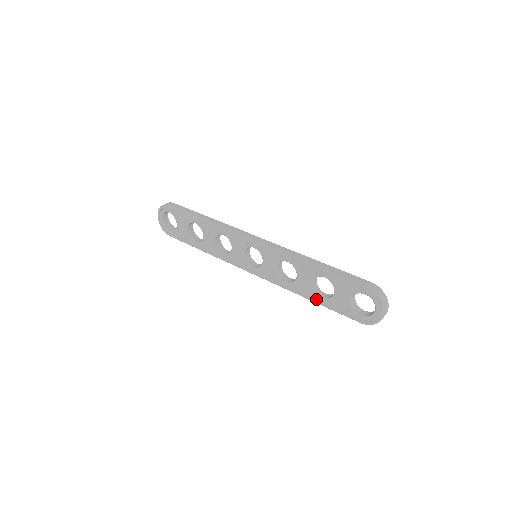
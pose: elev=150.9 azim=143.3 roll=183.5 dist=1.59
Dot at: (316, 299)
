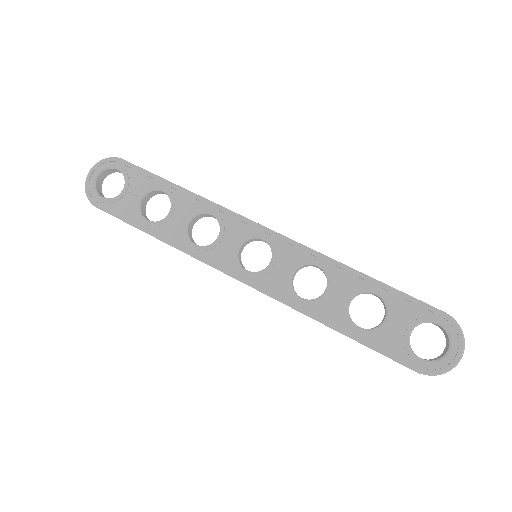
Dot at: (349, 329)
